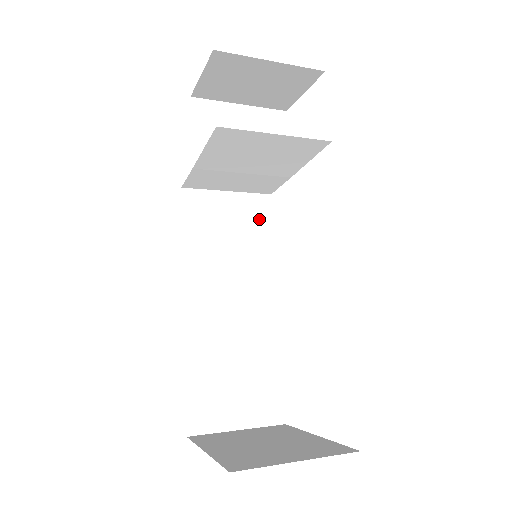
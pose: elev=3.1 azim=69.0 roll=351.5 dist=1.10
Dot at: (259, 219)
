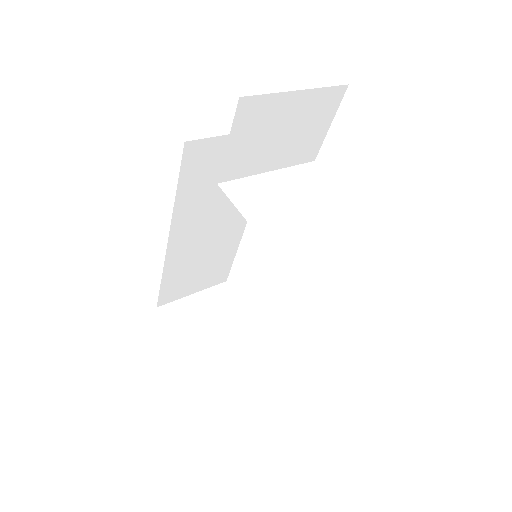
Dot at: occluded
